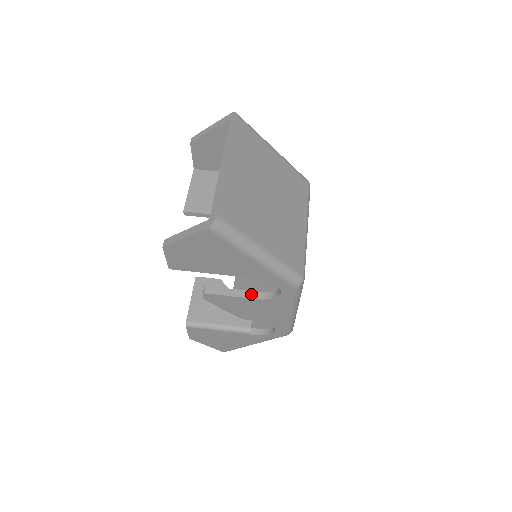
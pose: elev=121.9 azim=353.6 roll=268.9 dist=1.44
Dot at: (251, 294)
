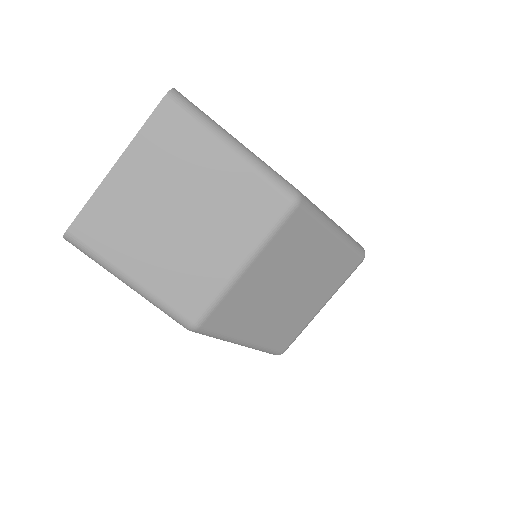
Dot at: occluded
